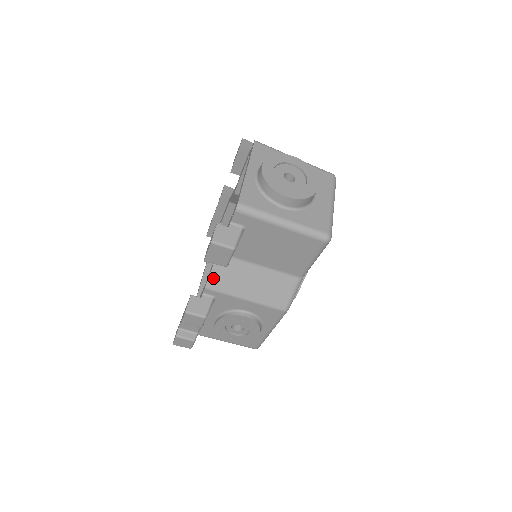
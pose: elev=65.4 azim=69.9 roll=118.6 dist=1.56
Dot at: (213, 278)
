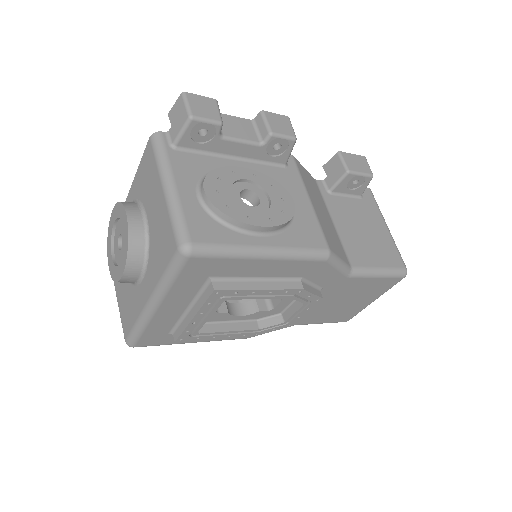
Dot at: (302, 168)
